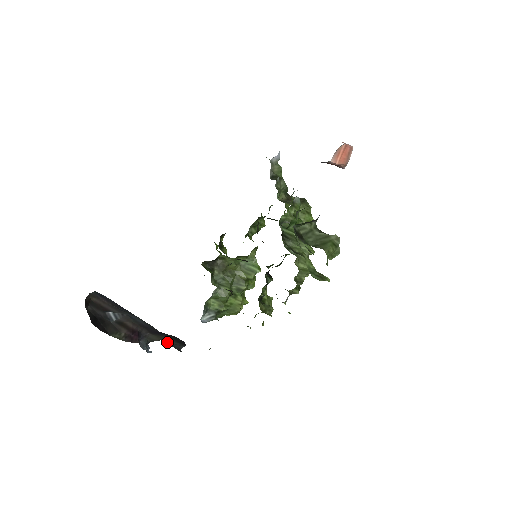
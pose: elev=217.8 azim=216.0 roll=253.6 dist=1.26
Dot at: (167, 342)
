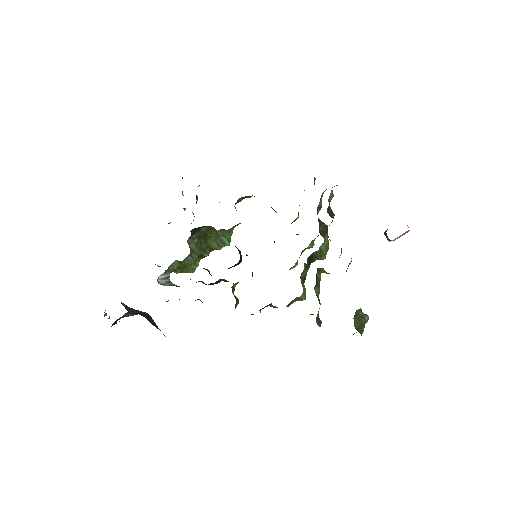
Dot at: occluded
